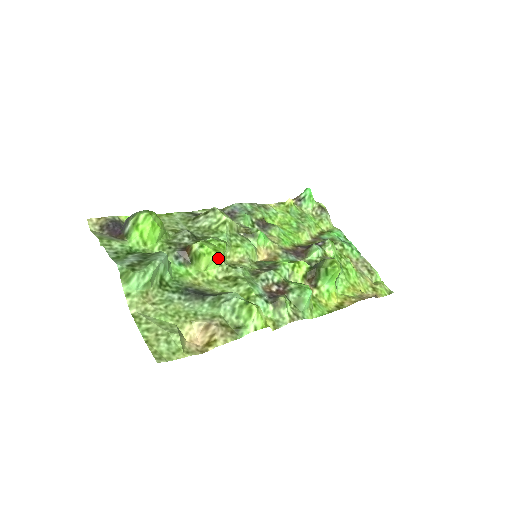
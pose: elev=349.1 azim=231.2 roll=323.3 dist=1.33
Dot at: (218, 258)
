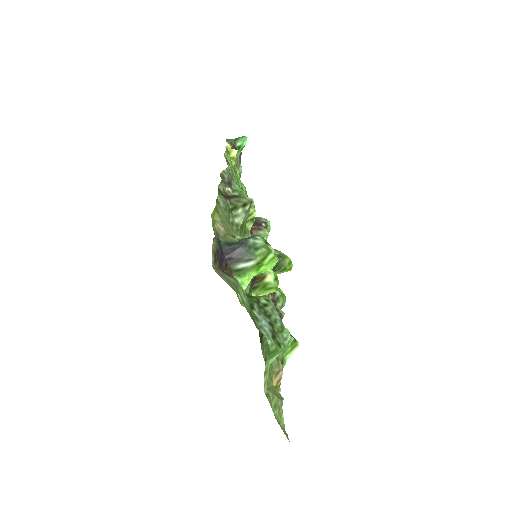
Dot at: occluded
